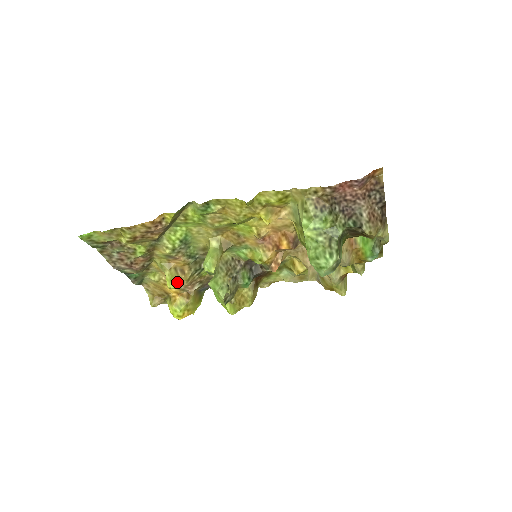
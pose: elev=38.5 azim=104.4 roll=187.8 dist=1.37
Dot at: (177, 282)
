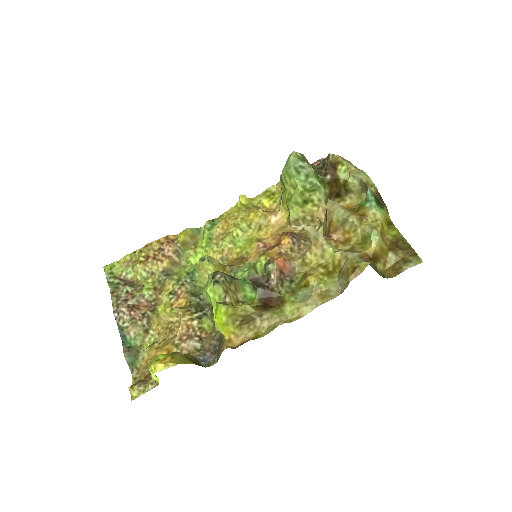
Dot at: (170, 307)
